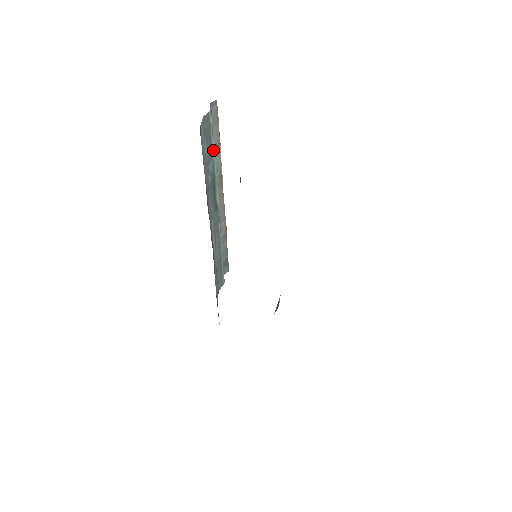
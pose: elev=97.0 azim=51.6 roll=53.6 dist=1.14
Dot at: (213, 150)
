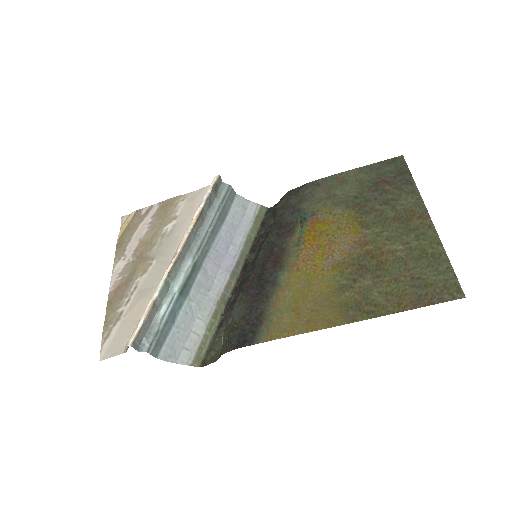
Dot at: (166, 317)
